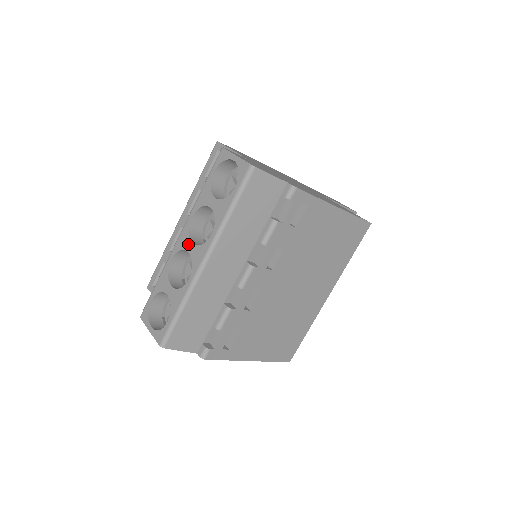
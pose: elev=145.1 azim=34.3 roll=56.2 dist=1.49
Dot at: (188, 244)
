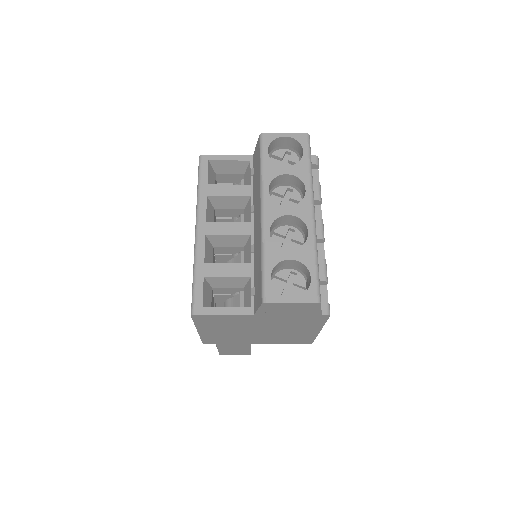
Dot at: (283, 209)
